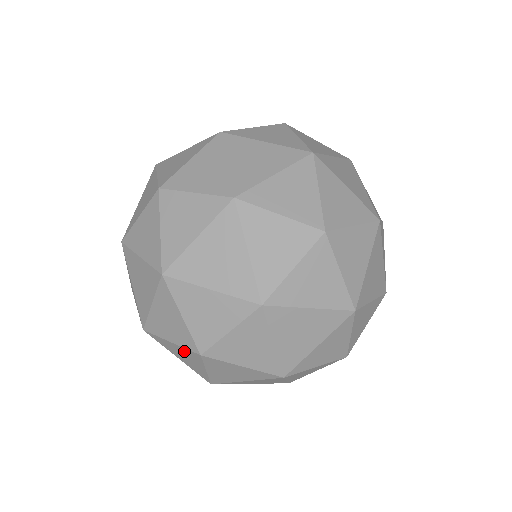
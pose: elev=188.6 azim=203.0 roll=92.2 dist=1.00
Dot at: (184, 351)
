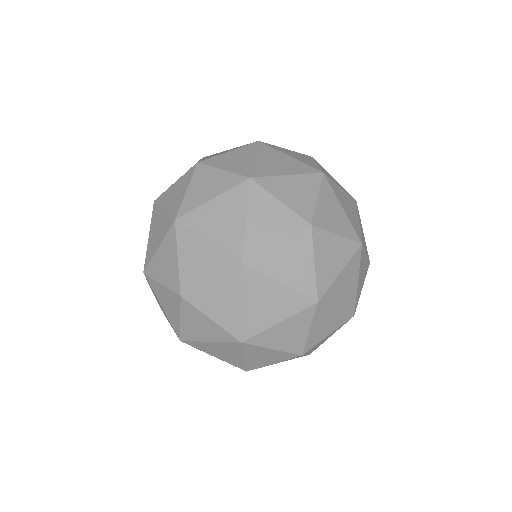
Dot at: (187, 316)
